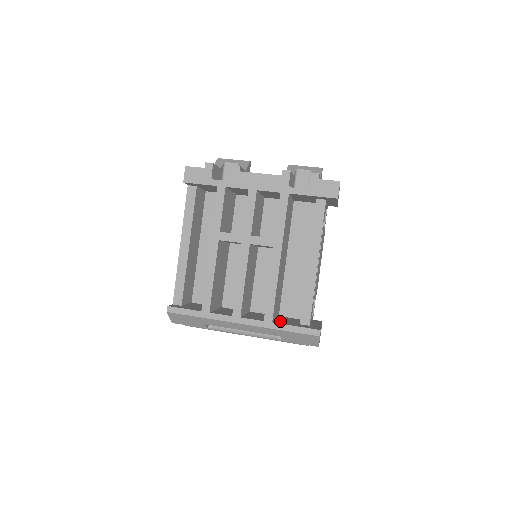
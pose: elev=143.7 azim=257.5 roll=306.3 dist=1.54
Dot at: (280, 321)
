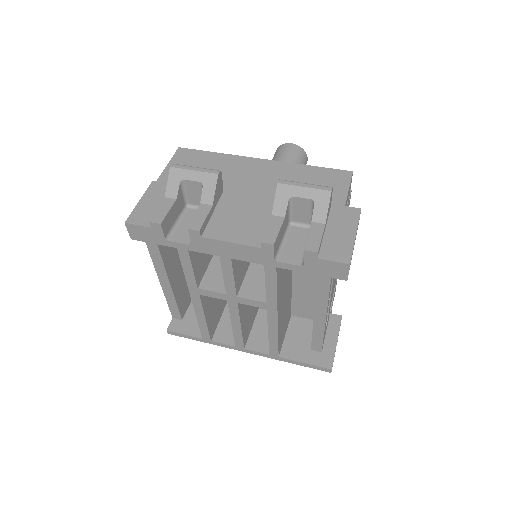
Dot at: (289, 346)
